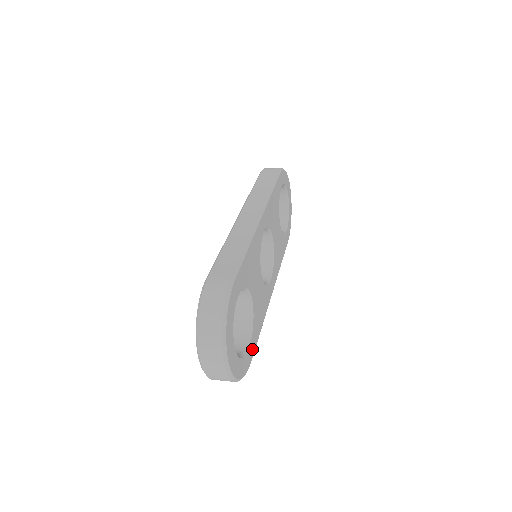
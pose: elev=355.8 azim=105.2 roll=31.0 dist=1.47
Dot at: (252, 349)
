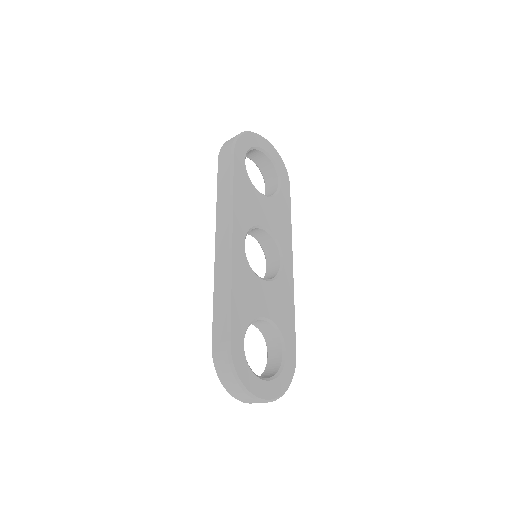
Dot at: (291, 347)
